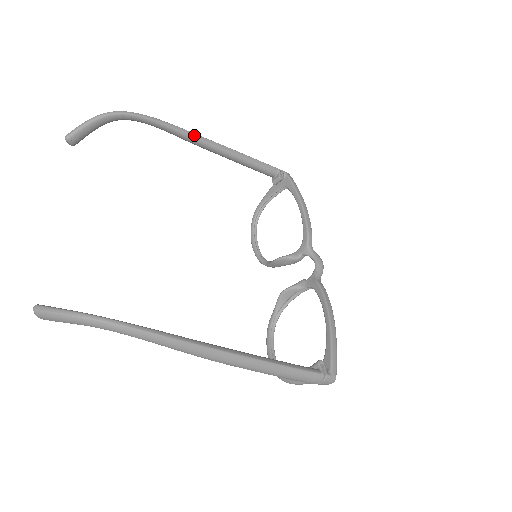
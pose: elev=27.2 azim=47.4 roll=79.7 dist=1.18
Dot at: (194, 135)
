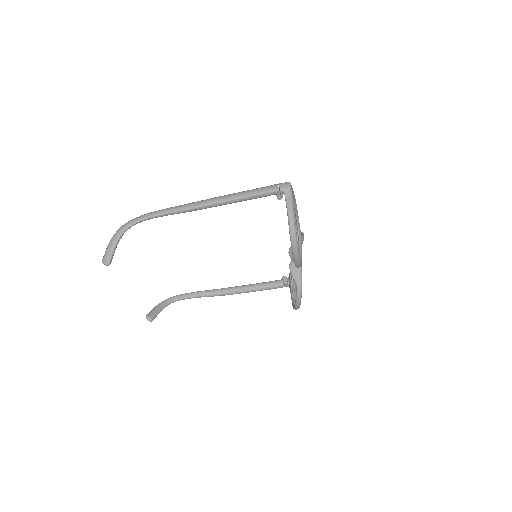
Dot at: (216, 289)
